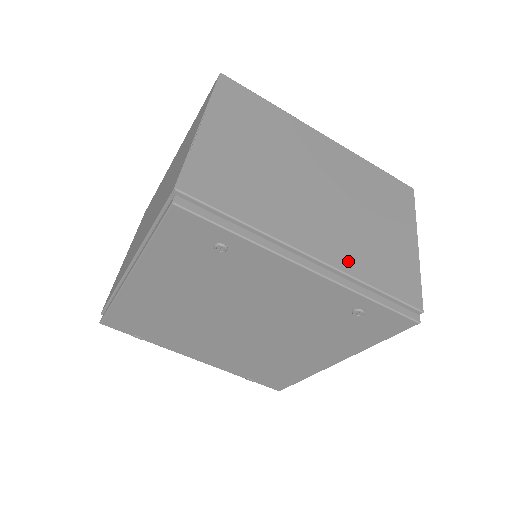
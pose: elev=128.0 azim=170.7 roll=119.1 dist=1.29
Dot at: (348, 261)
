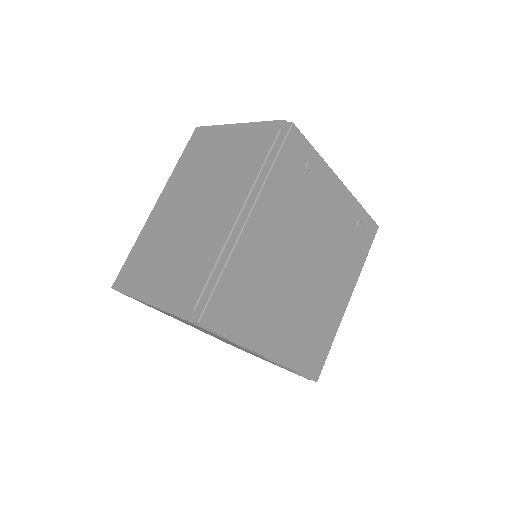
Dot at: occluded
